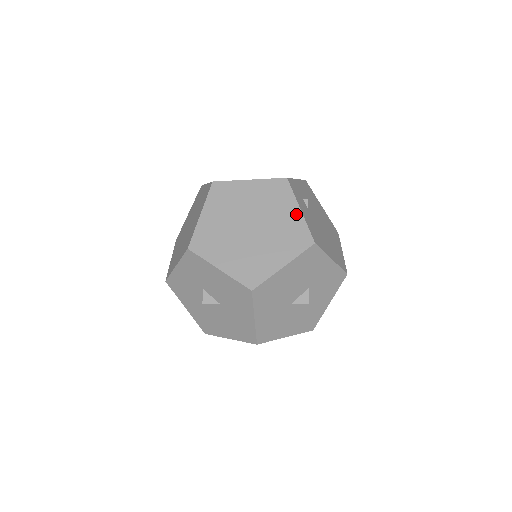
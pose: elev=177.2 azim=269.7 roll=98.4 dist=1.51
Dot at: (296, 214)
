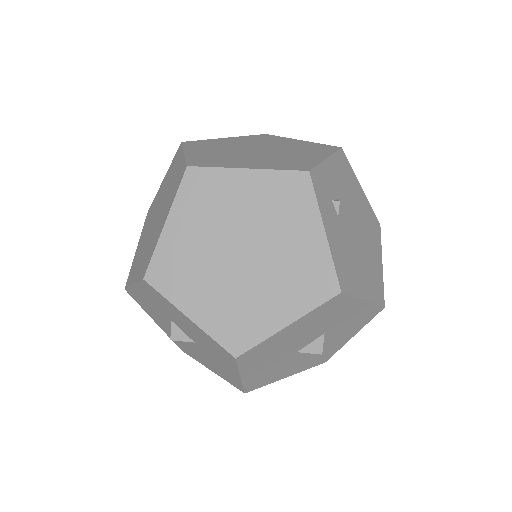
Dot at: (317, 239)
